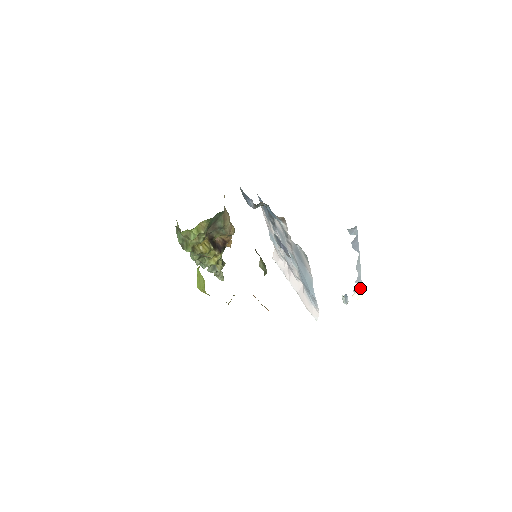
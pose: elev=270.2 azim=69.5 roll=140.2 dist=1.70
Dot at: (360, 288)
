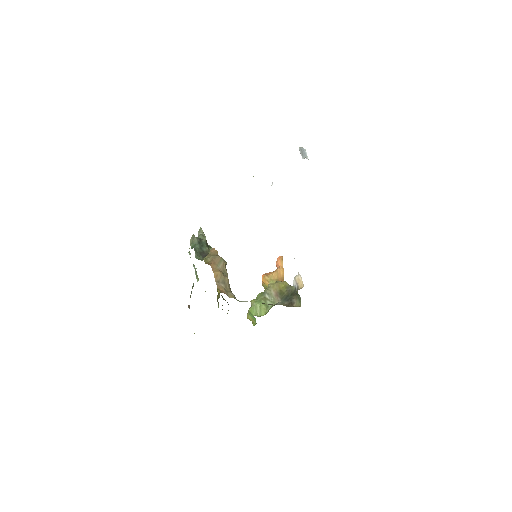
Dot at: occluded
